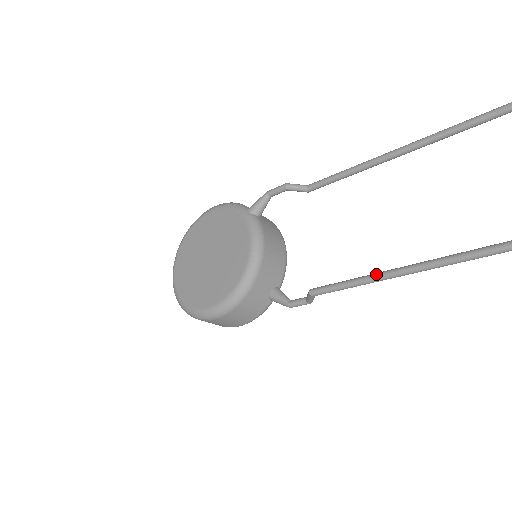
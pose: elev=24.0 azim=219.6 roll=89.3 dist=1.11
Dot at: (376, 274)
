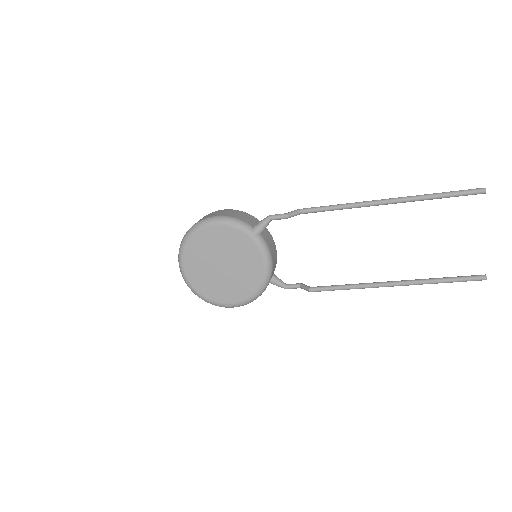
Dot at: (358, 286)
